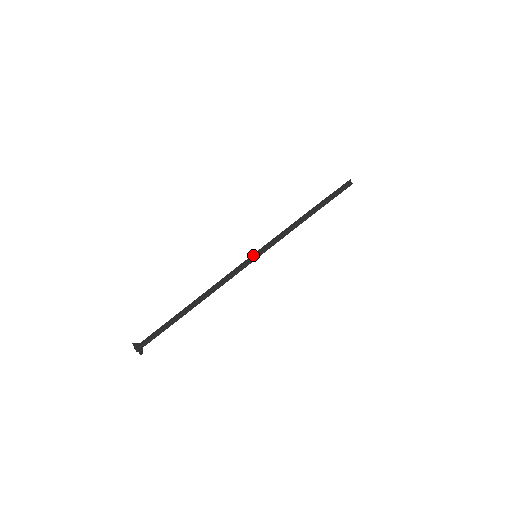
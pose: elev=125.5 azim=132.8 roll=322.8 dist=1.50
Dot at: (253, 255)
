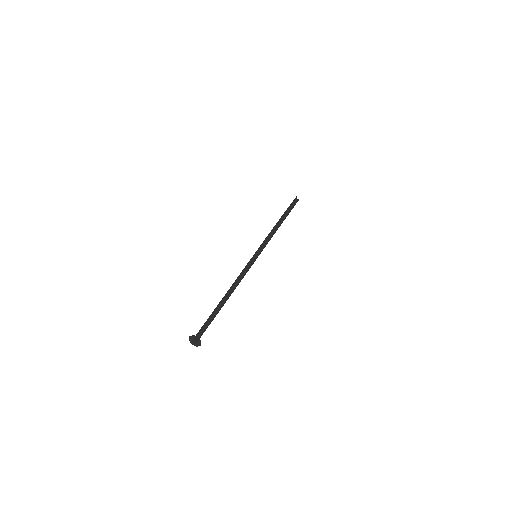
Dot at: (253, 255)
